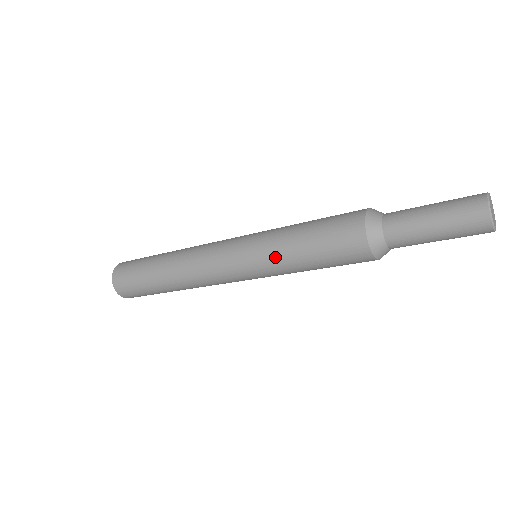
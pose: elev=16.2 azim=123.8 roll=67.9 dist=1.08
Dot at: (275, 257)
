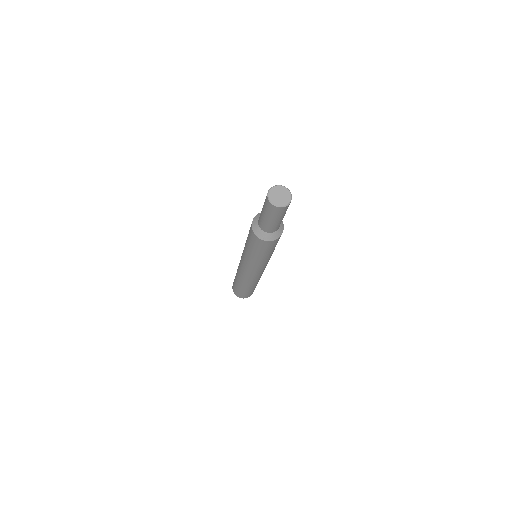
Dot at: occluded
